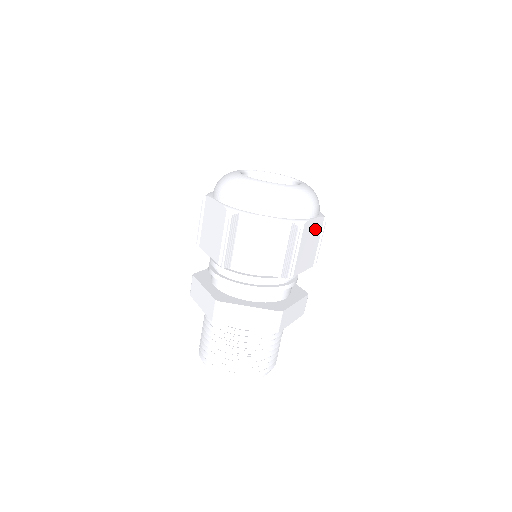
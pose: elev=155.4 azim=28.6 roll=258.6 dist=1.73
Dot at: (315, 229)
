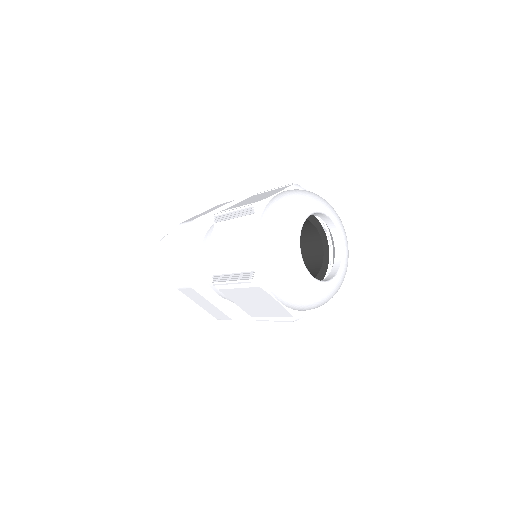
Dot at: occluded
